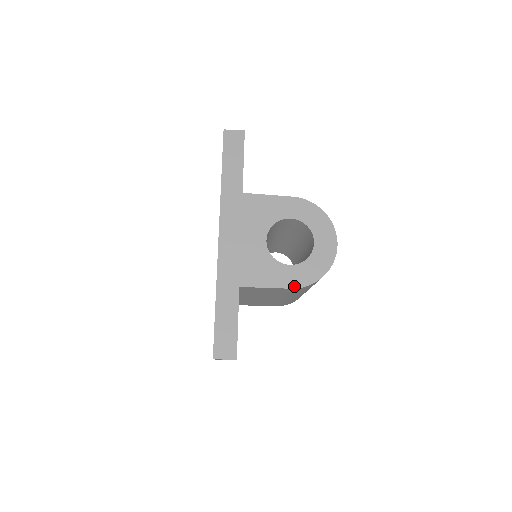
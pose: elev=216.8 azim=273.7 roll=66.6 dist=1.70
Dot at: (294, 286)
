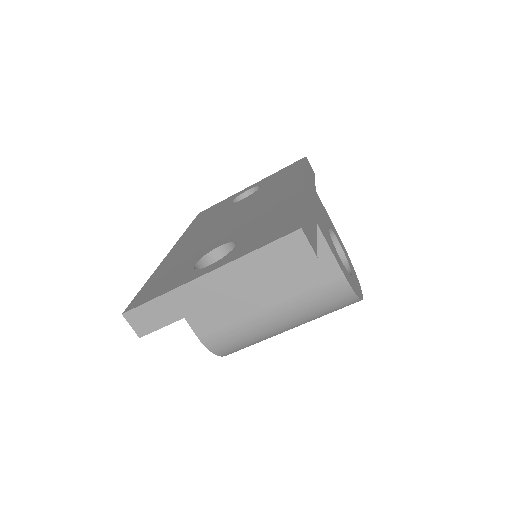
Dot at: (346, 276)
